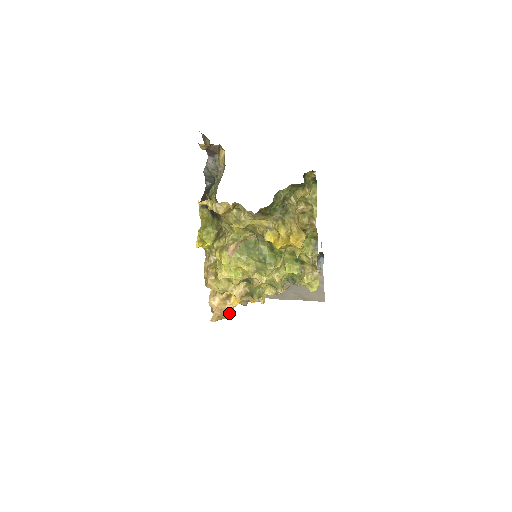
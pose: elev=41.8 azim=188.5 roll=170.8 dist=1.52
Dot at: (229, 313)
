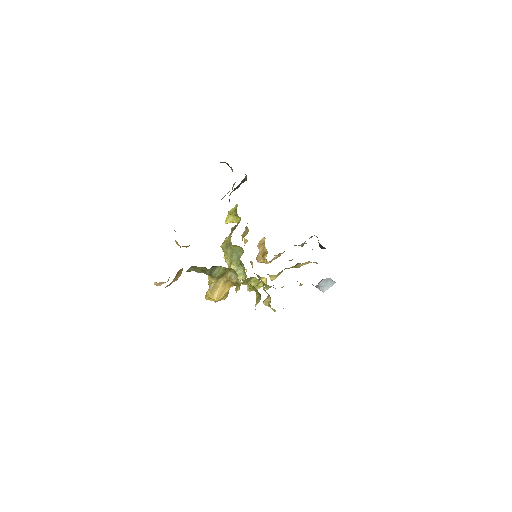
Dot at: occluded
